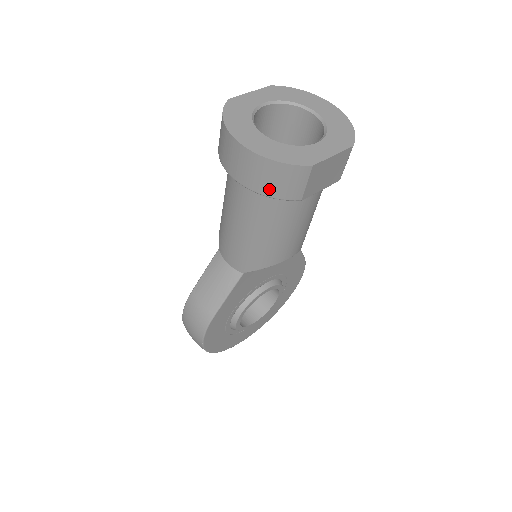
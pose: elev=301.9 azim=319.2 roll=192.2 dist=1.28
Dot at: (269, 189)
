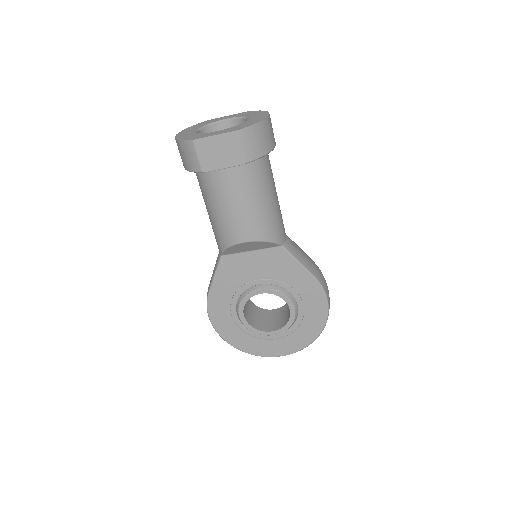
Dot at: (185, 164)
